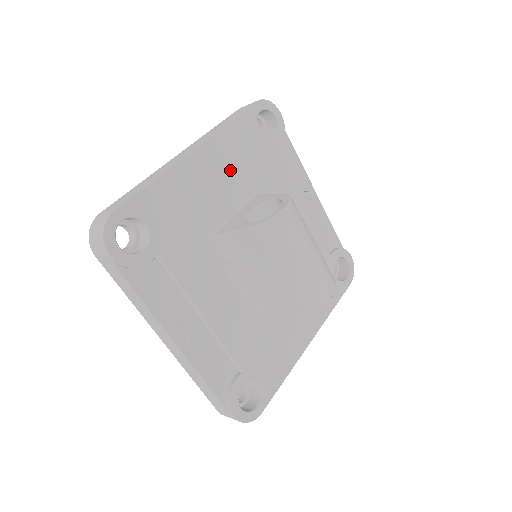
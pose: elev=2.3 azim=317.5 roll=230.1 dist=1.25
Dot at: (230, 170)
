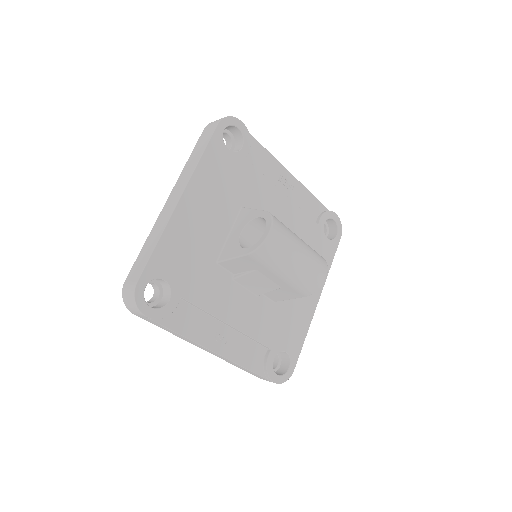
Dot at: (214, 199)
